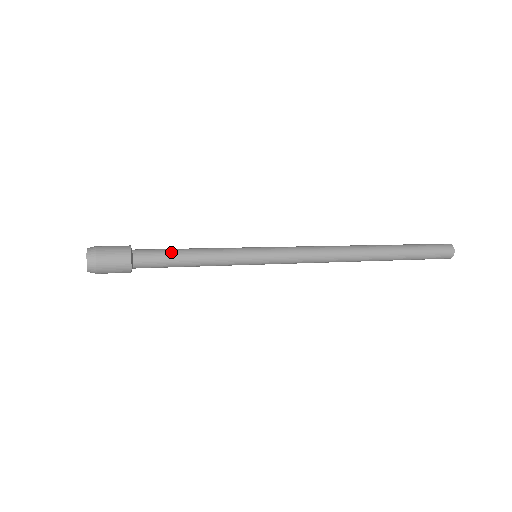
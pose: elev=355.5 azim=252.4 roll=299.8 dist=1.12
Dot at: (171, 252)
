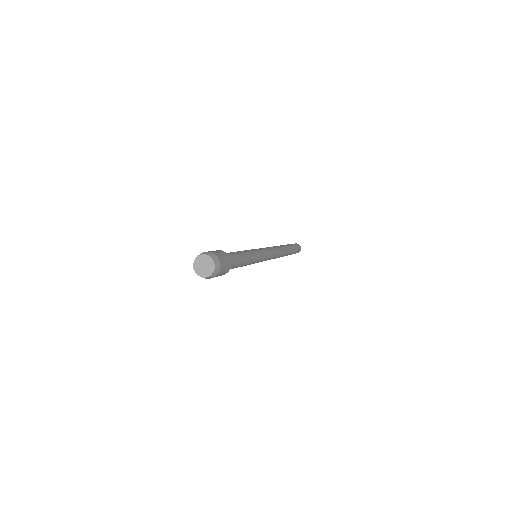
Dot at: (239, 256)
